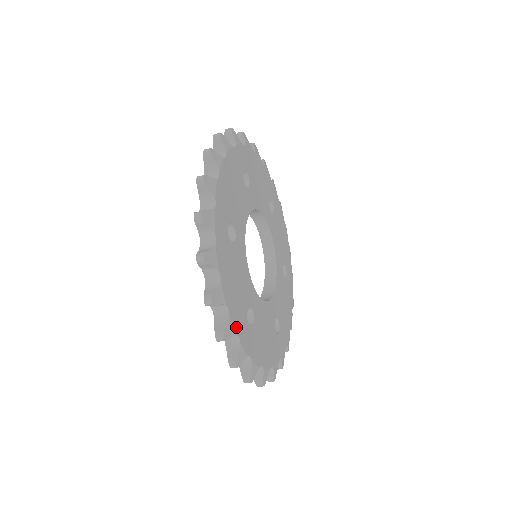
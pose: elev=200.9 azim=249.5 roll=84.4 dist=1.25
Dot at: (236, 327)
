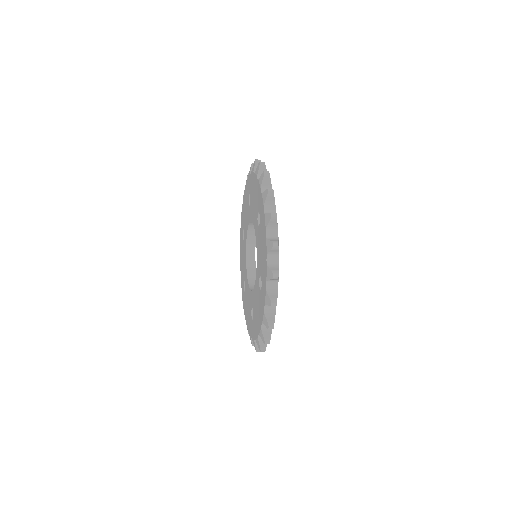
Dot at: occluded
